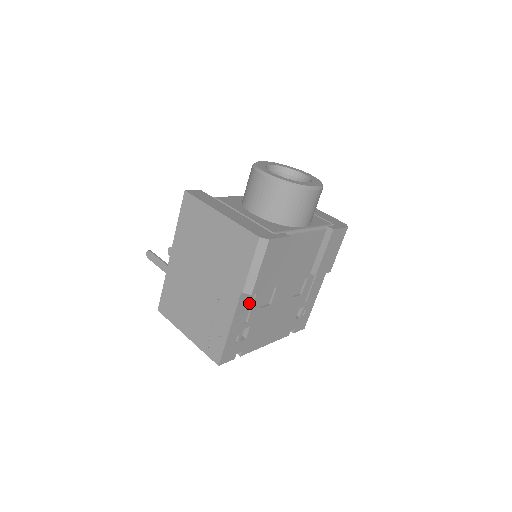
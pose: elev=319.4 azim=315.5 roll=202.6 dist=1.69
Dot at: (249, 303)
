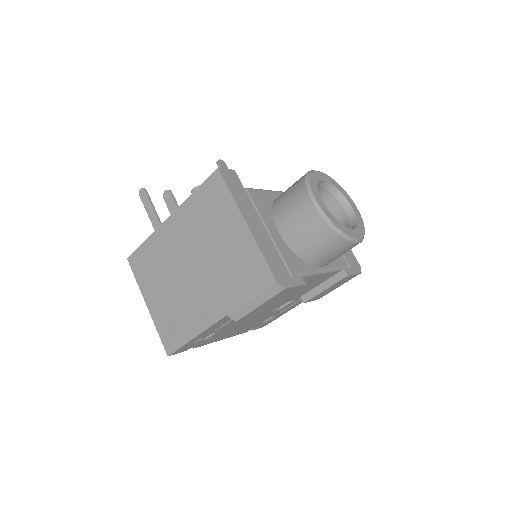
Dot at: (229, 319)
